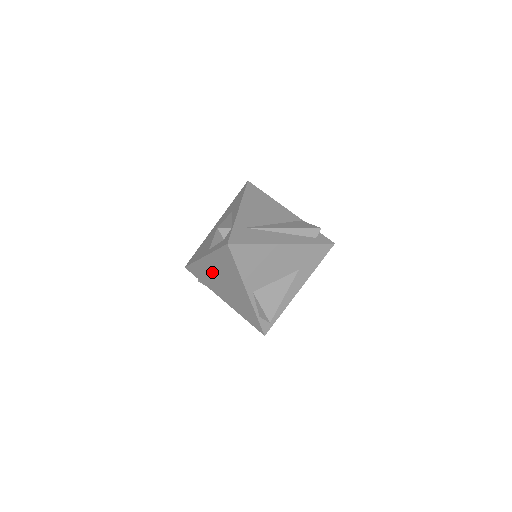
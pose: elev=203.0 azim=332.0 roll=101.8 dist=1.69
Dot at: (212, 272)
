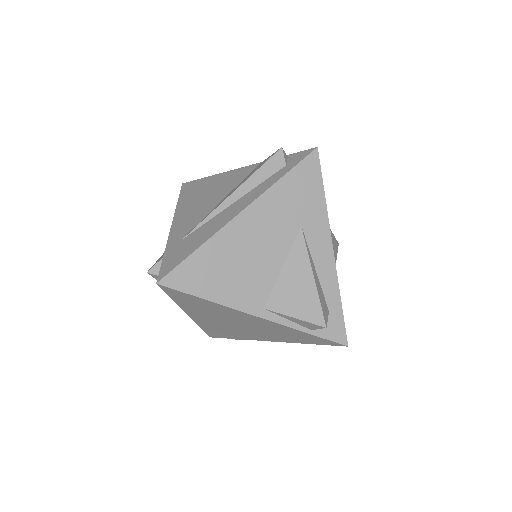
Dot at: (216, 323)
